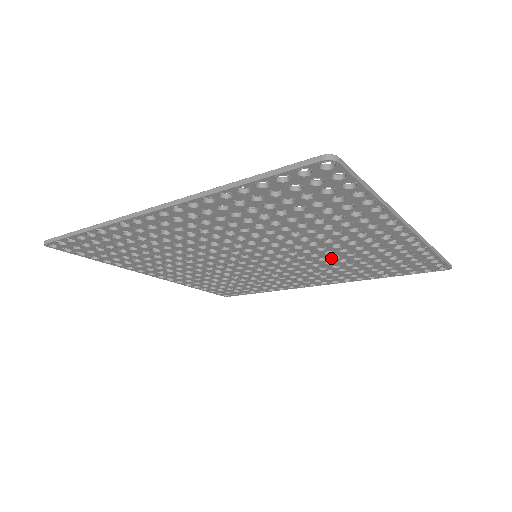
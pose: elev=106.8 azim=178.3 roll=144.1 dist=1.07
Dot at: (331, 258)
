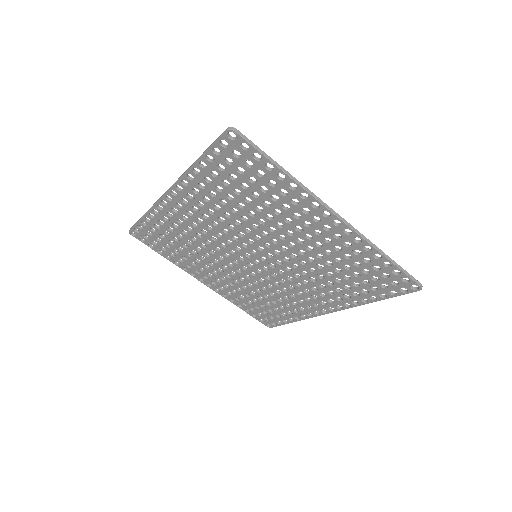
Dot at: (309, 261)
